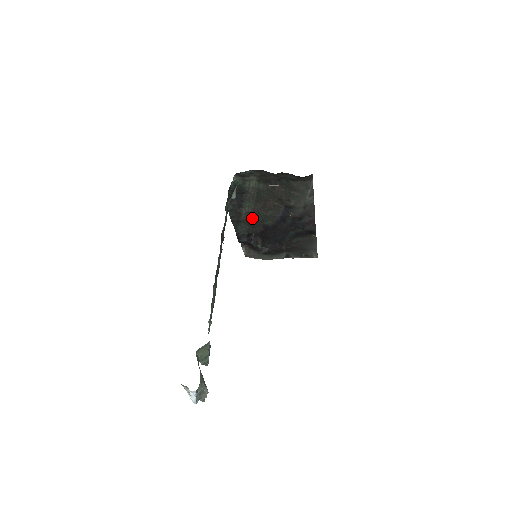
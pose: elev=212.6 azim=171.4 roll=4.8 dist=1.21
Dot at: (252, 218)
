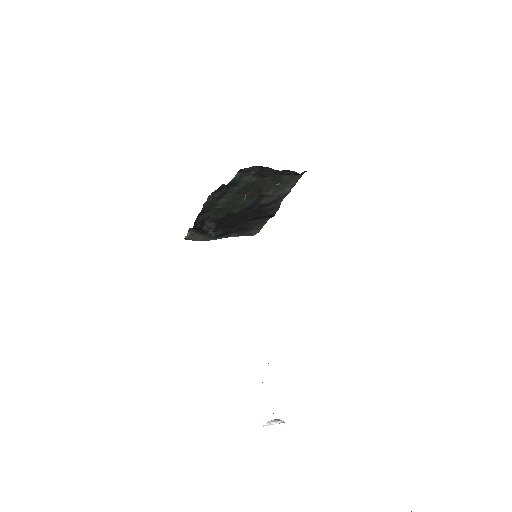
Dot at: (222, 207)
